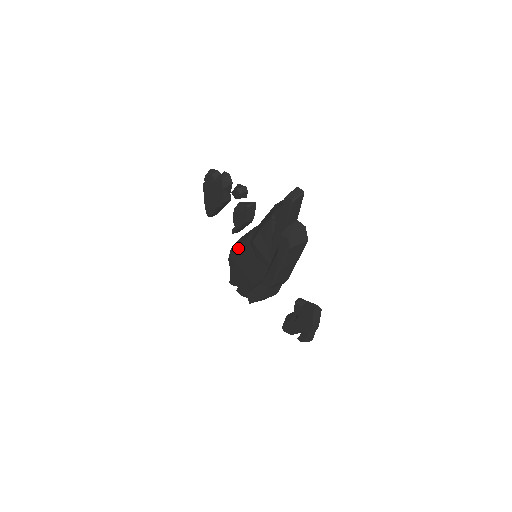
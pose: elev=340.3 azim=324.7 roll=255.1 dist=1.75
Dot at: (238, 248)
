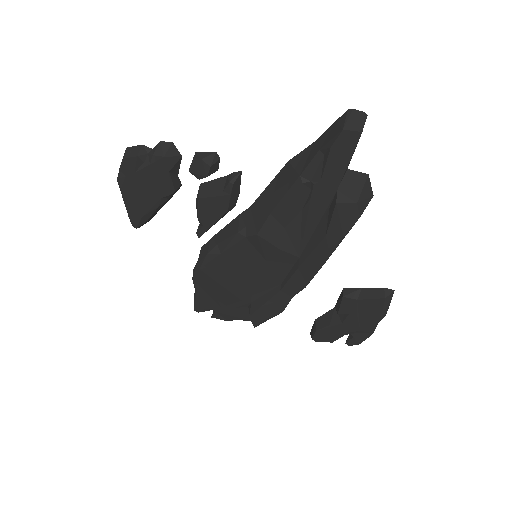
Dot at: (218, 256)
